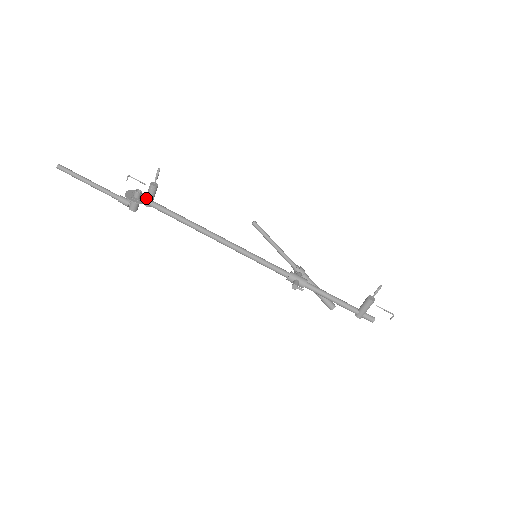
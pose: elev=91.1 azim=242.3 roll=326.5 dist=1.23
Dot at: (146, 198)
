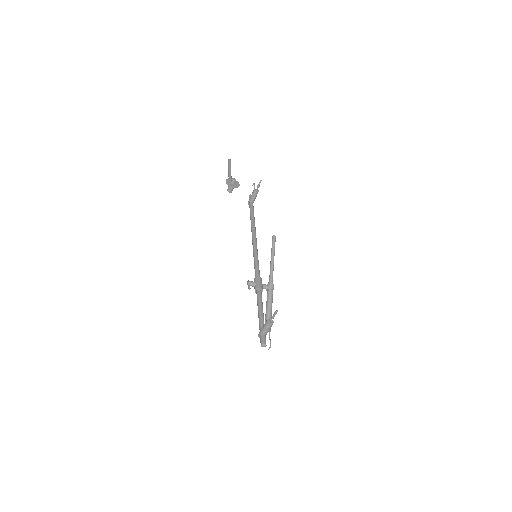
Dot at: (236, 186)
